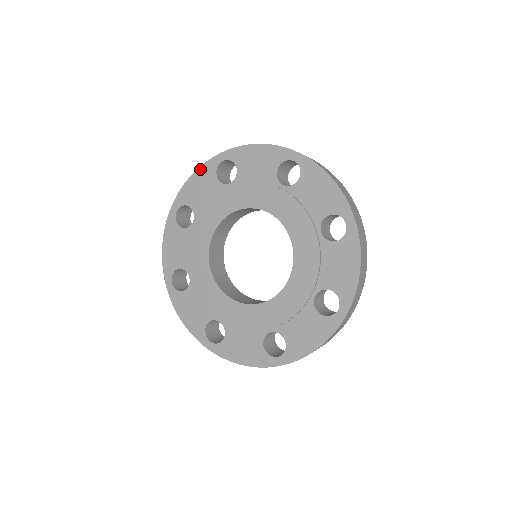
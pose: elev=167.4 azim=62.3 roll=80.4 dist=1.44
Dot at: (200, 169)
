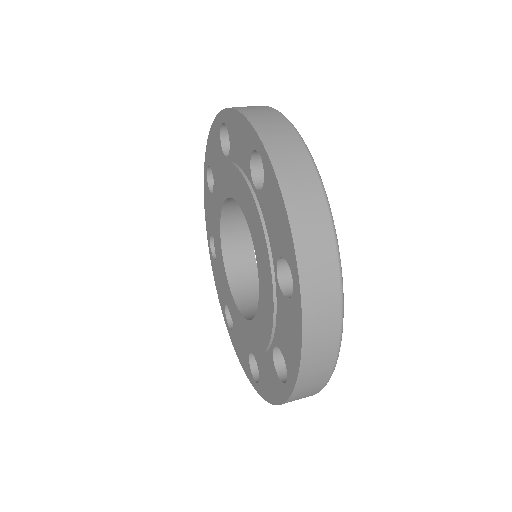
Dot at: (213, 126)
